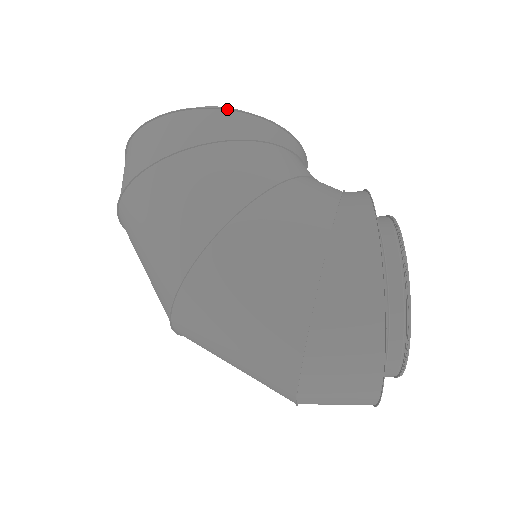
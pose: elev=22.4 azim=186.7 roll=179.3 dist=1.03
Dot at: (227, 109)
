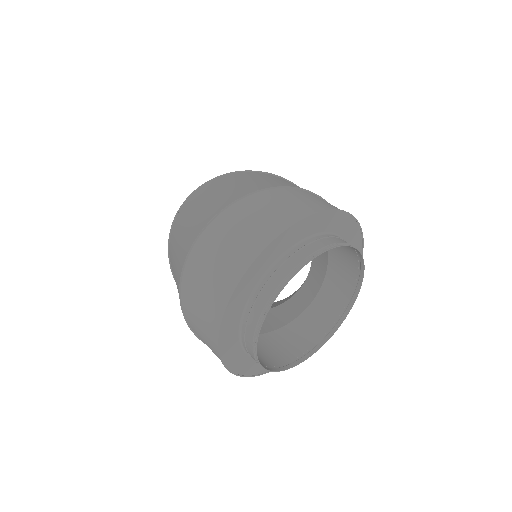
Dot at: occluded
